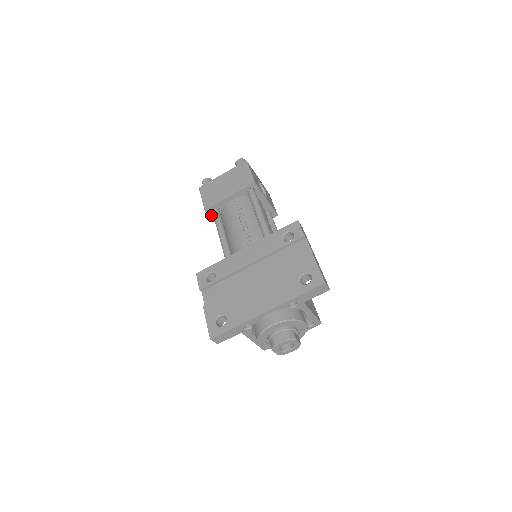
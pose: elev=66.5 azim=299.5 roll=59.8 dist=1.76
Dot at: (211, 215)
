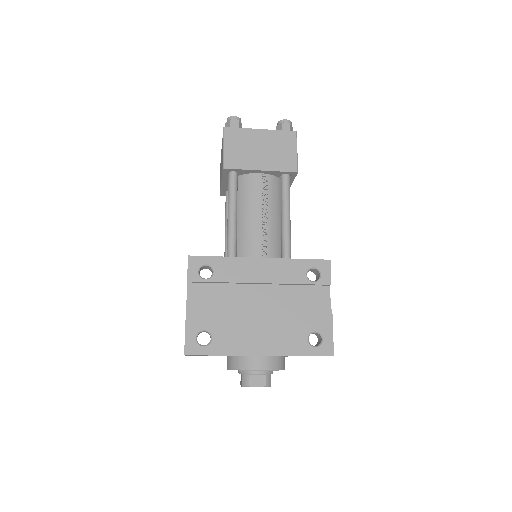
Dot at: (224, 174)
